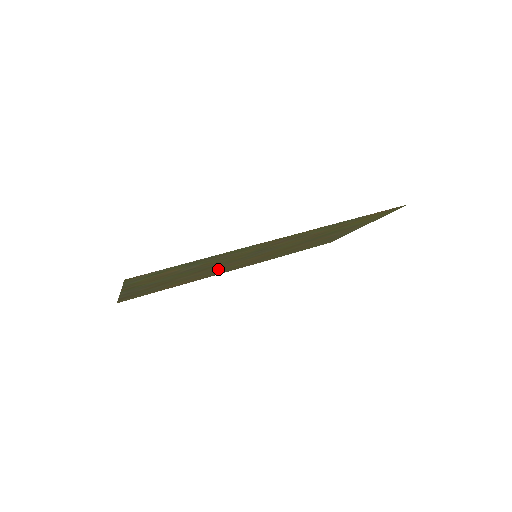
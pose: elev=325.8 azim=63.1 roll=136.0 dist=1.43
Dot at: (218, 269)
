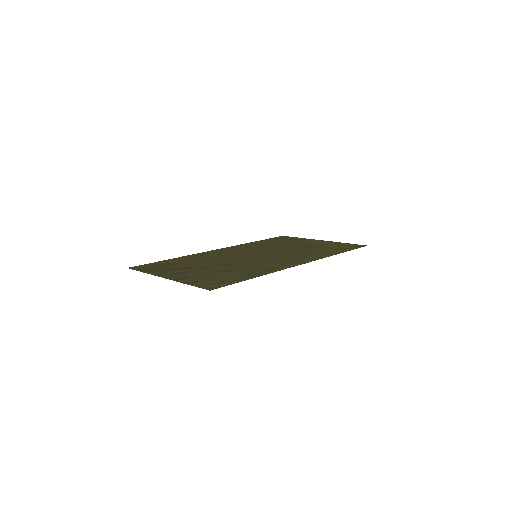
Dot at: (221, 258)
